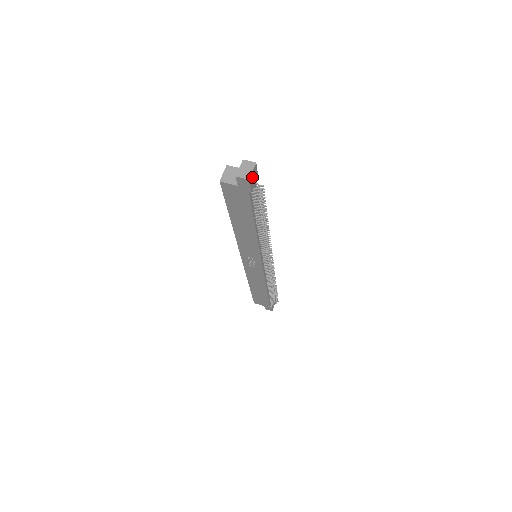
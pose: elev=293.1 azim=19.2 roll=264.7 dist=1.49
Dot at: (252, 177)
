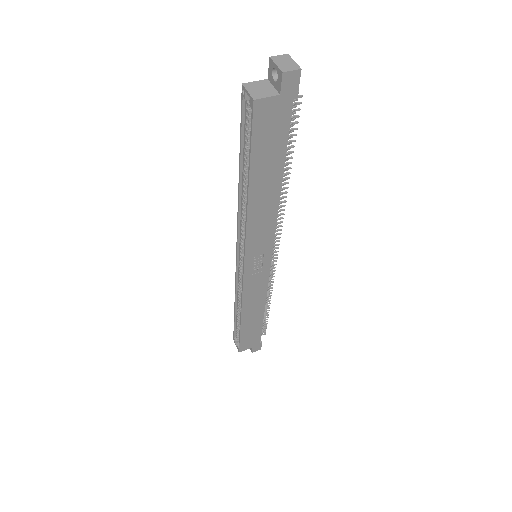
Dot at: occluded
